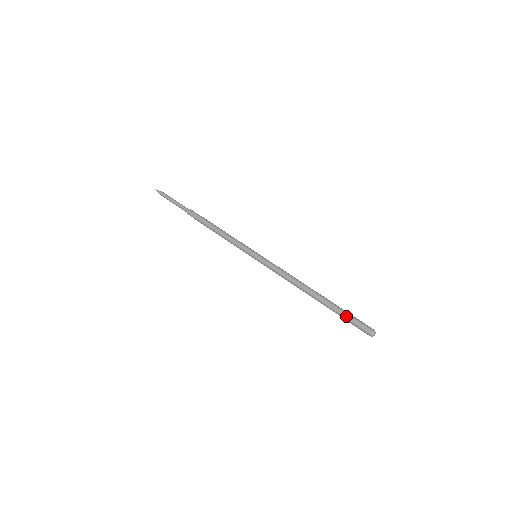
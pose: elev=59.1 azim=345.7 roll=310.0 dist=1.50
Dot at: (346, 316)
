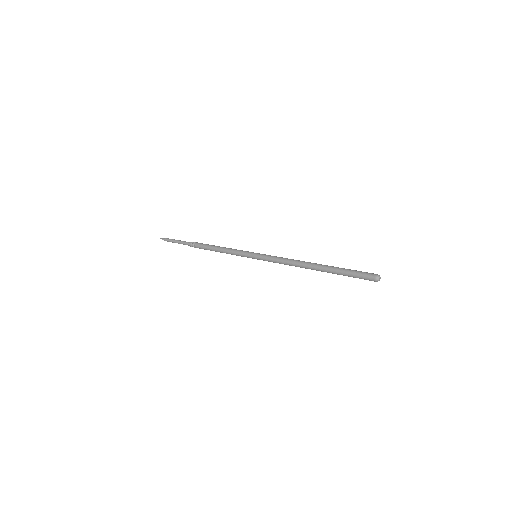
Dot at: (348, 272)
